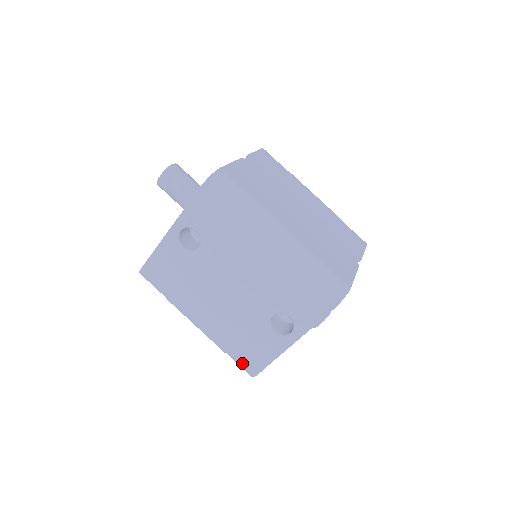
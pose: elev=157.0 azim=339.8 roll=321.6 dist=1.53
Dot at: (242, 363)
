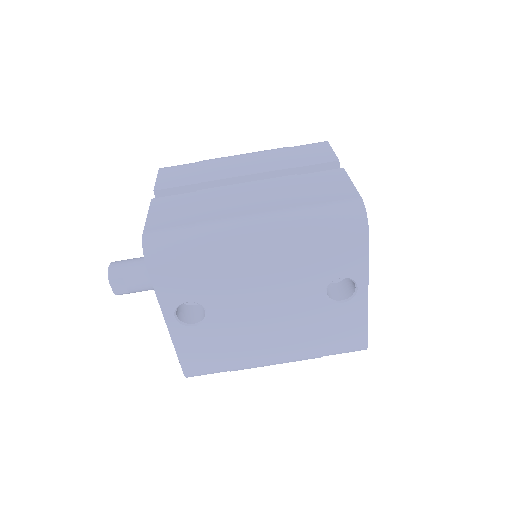
Dot at: (345, 350)
